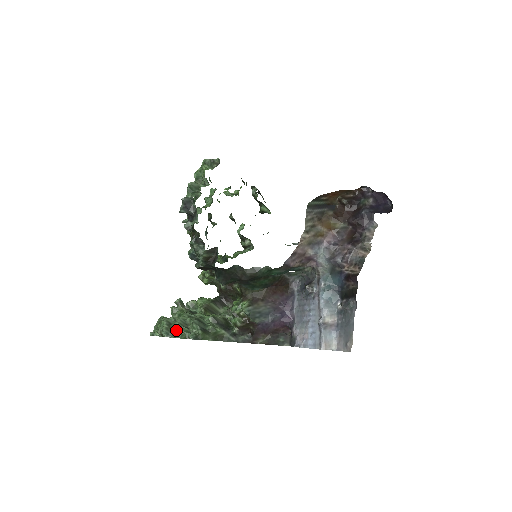
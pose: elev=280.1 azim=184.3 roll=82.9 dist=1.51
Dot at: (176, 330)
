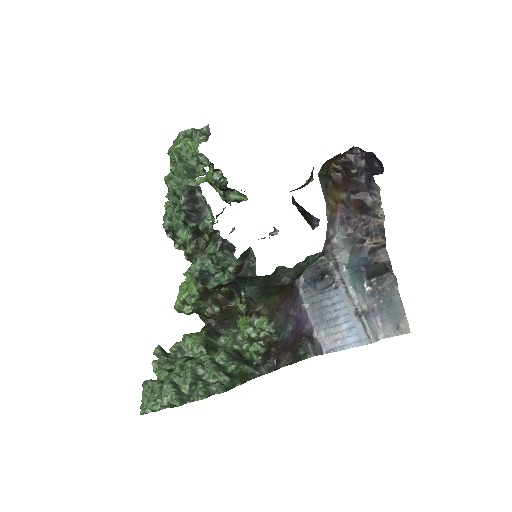
Dot at: (191, 390)
